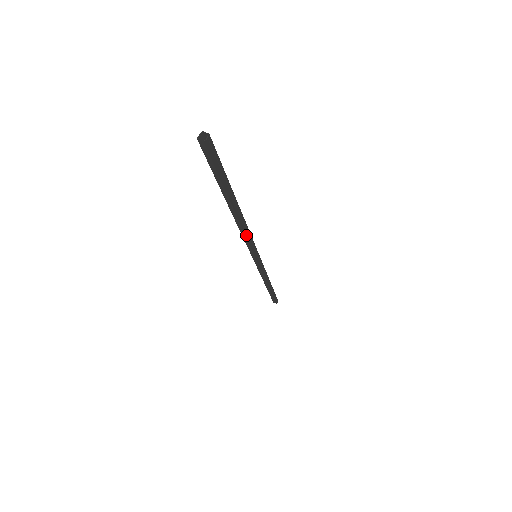
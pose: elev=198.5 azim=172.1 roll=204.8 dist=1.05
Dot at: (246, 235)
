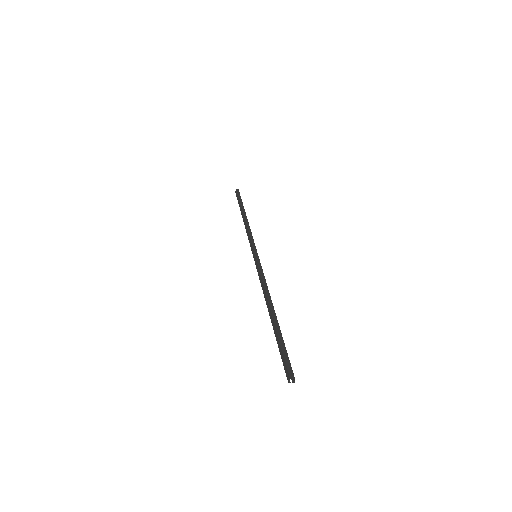
Dot at: occluded
